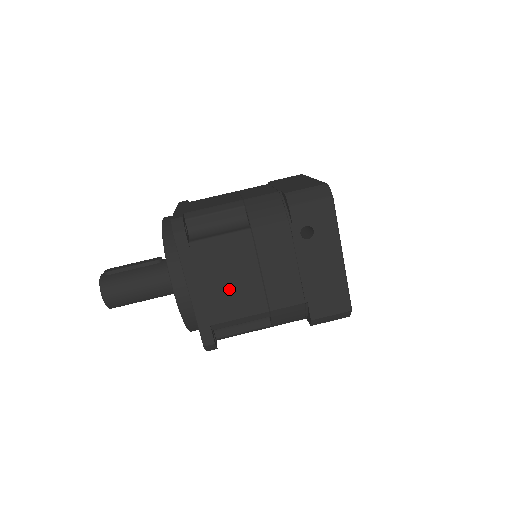
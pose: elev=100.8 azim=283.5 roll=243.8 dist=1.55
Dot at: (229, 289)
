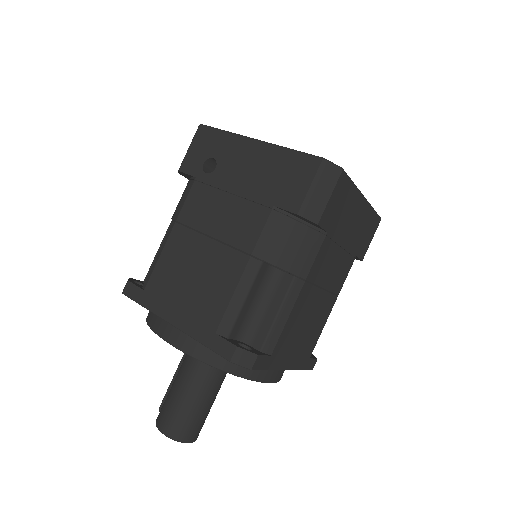
Dot at: (198, 282)
